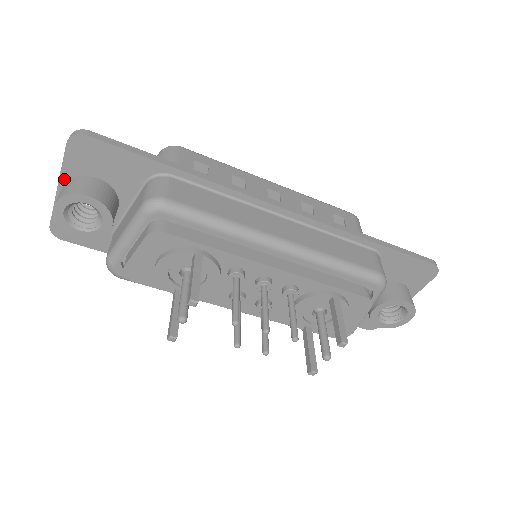
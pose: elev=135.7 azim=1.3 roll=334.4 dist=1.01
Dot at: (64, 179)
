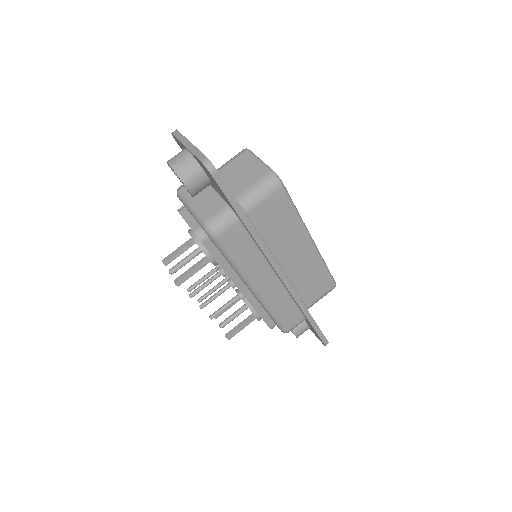
Dot at: occluded
